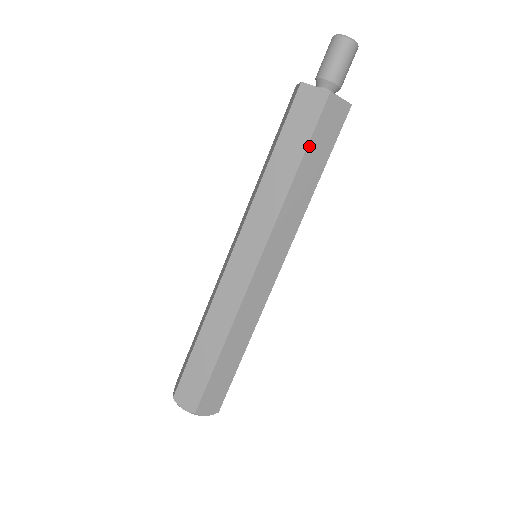
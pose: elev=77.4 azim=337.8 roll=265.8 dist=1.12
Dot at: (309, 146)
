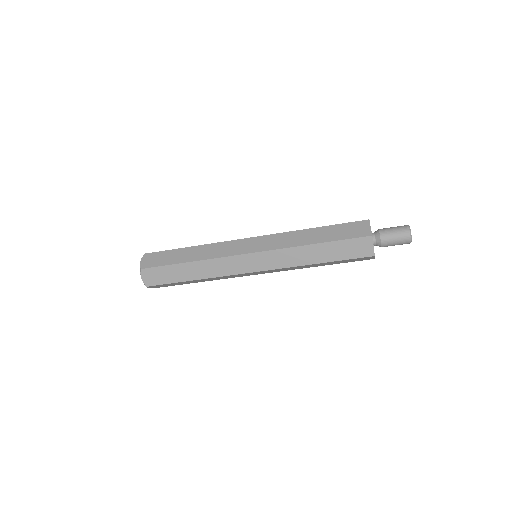
Dot at: (338, 261)
